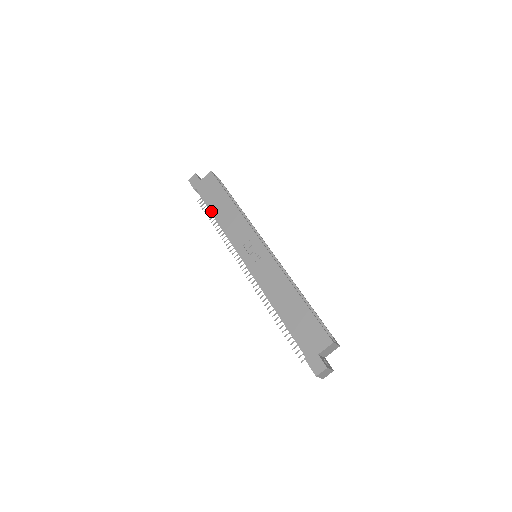
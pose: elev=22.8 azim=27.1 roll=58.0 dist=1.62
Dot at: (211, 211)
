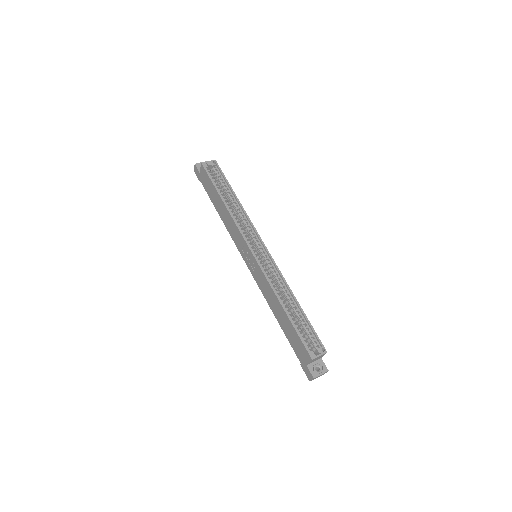
Dot at: occluded
